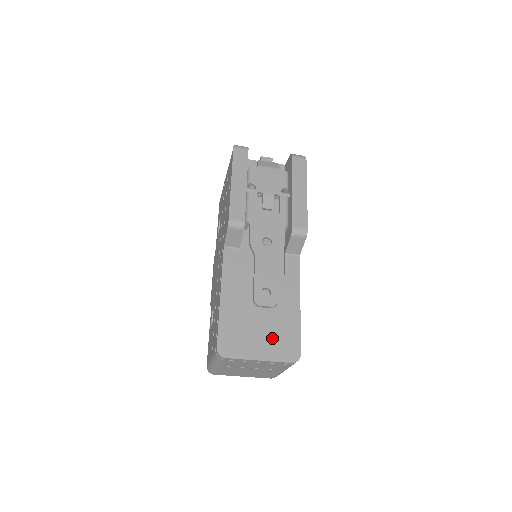
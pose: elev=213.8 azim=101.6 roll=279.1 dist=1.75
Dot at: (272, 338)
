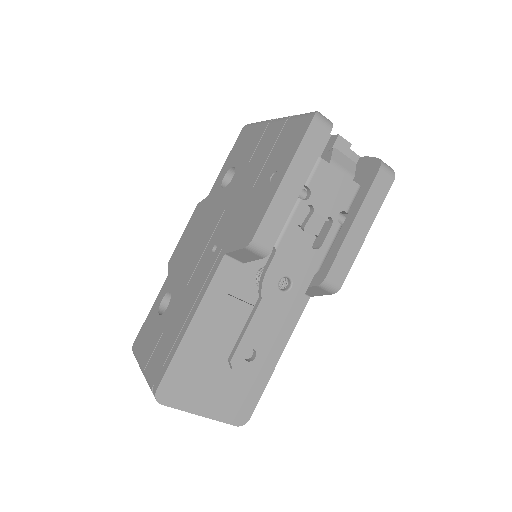
Dot at: (228, 393)
